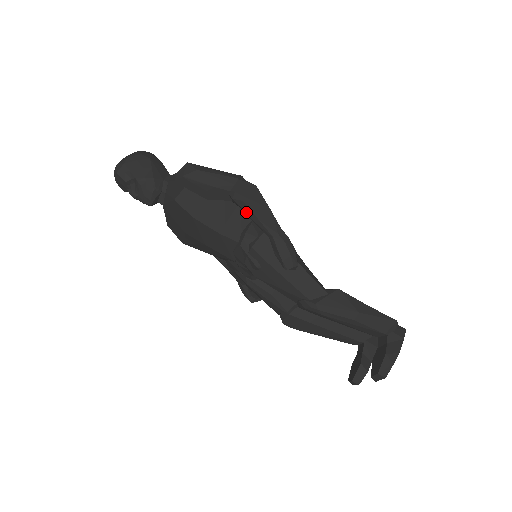
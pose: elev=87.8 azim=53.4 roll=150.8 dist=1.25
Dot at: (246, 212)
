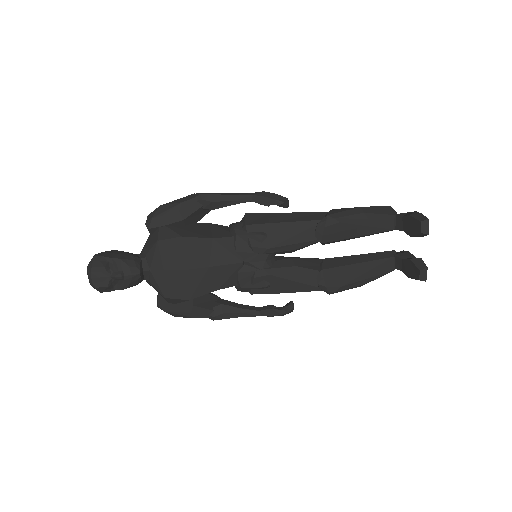
Dot at: (219, 201)
